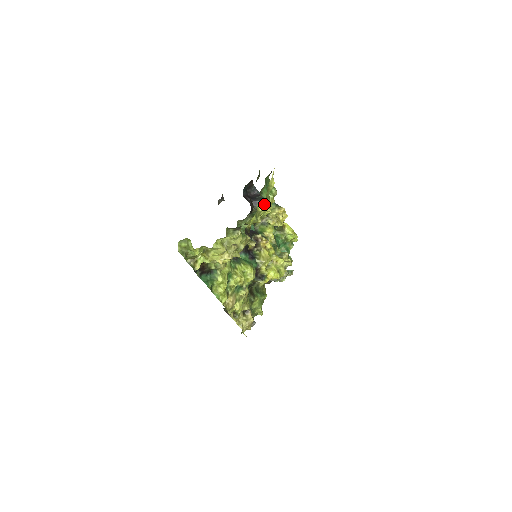
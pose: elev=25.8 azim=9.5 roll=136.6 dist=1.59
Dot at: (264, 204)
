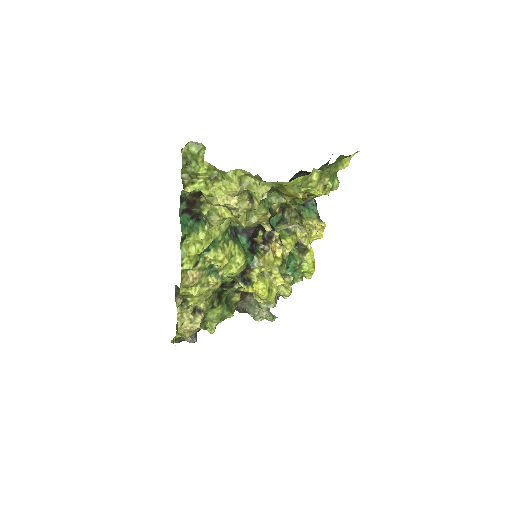
Dot at: (321, 178)
